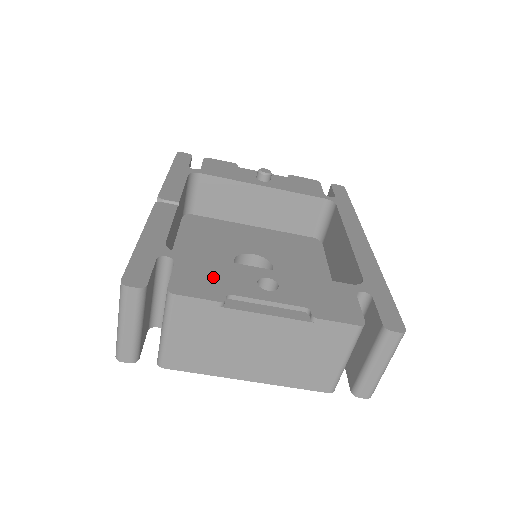
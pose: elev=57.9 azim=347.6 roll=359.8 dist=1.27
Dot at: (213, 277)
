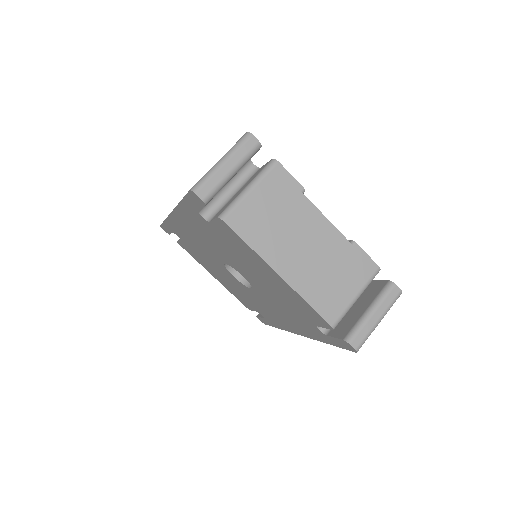
Dot at: occluded
